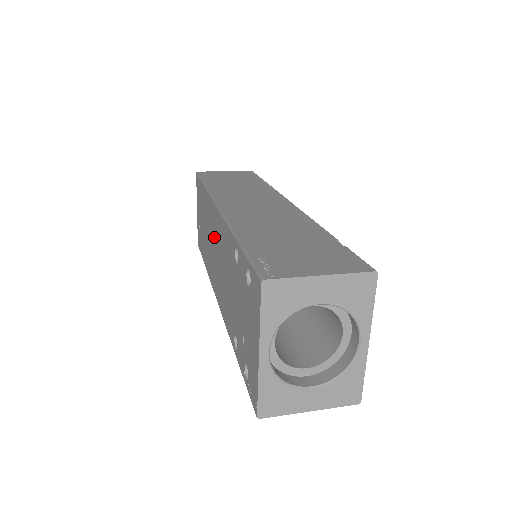
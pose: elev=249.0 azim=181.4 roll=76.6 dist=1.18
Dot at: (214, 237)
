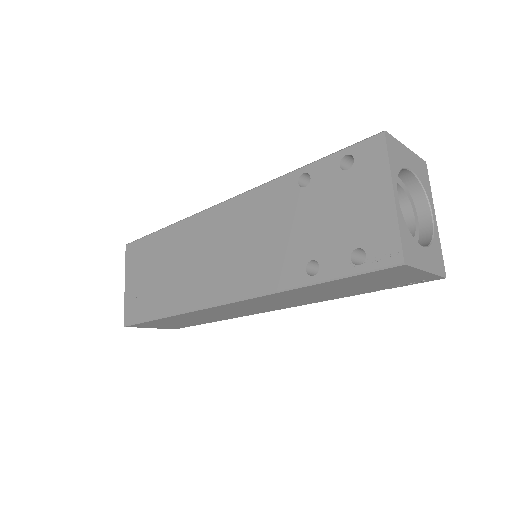
Dot at: (212, 240)
